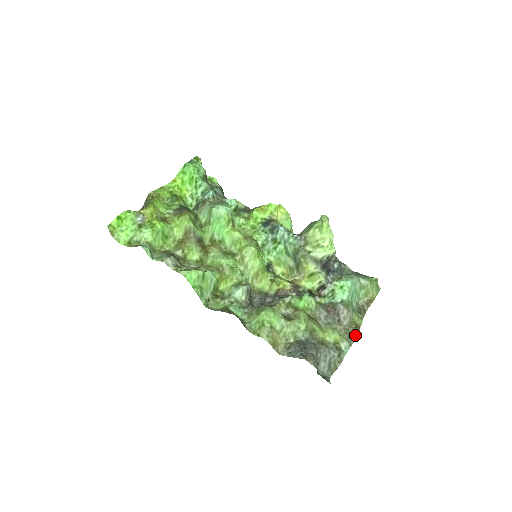
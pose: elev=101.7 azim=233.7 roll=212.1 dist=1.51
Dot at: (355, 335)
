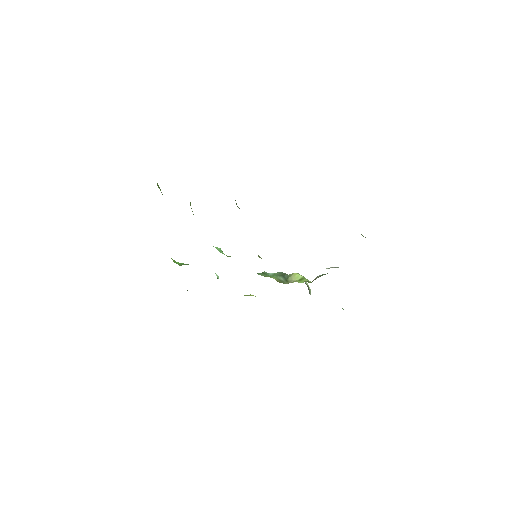
Dot at: occluded
